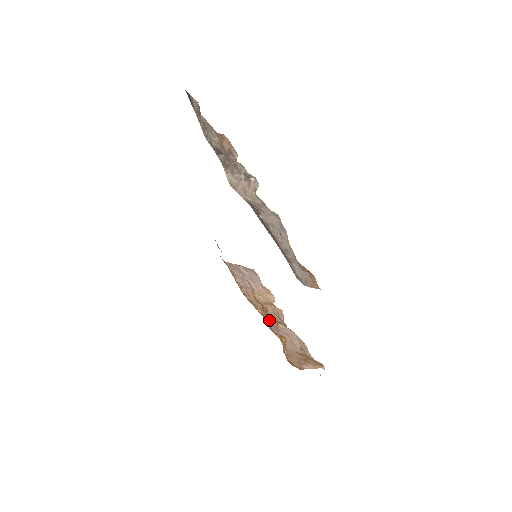
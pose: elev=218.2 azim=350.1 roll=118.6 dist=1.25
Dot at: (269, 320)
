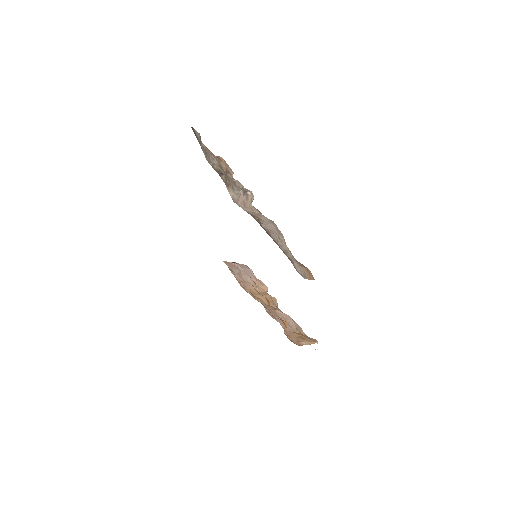
Dot at: occluded
